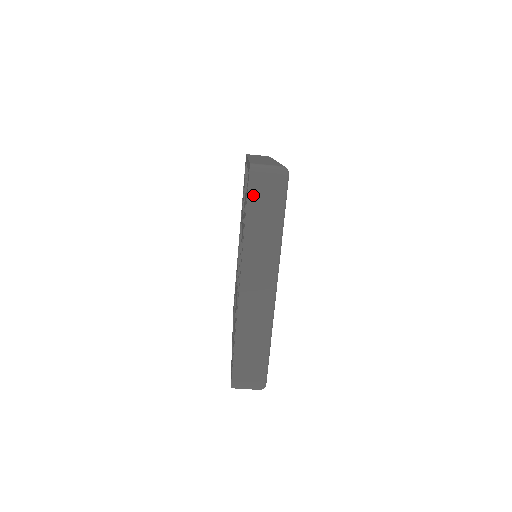
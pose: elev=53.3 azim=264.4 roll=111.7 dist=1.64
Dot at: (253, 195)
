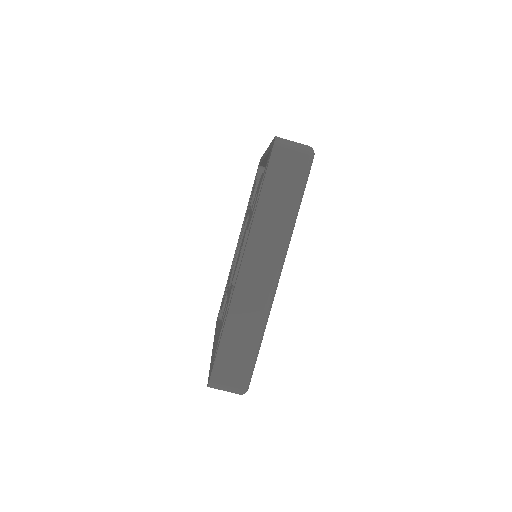
Dot at: (273, 169)
